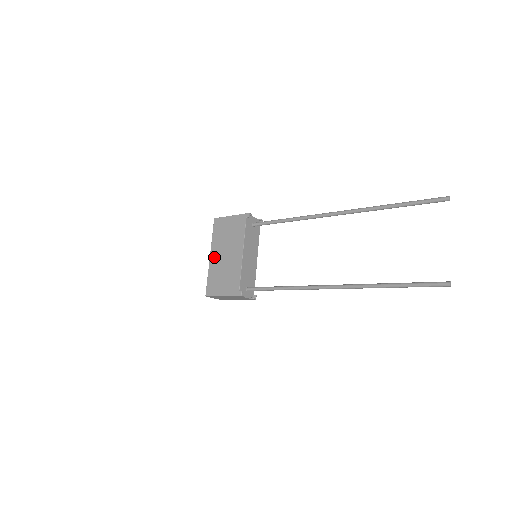
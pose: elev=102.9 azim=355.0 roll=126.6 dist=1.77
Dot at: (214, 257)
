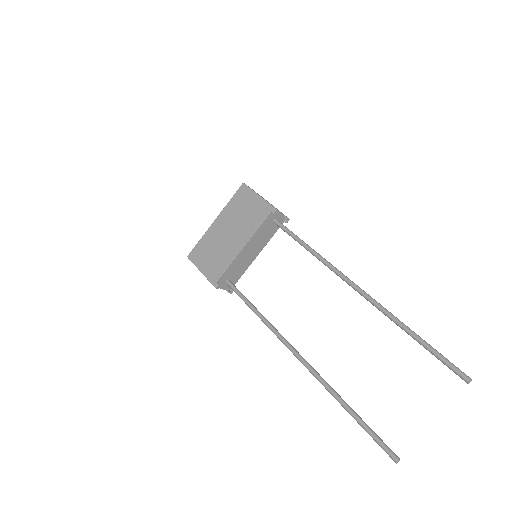
Dot at: (218, 225)
